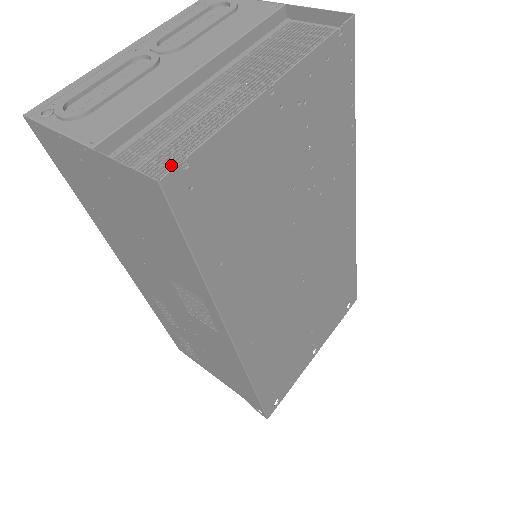
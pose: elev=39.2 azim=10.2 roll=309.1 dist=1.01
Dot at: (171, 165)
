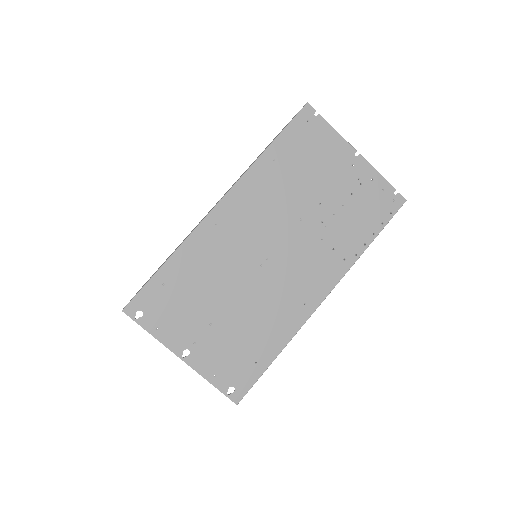
Dot at: occluded
